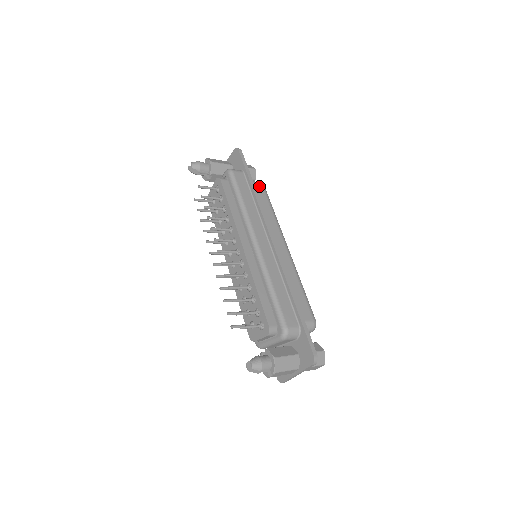
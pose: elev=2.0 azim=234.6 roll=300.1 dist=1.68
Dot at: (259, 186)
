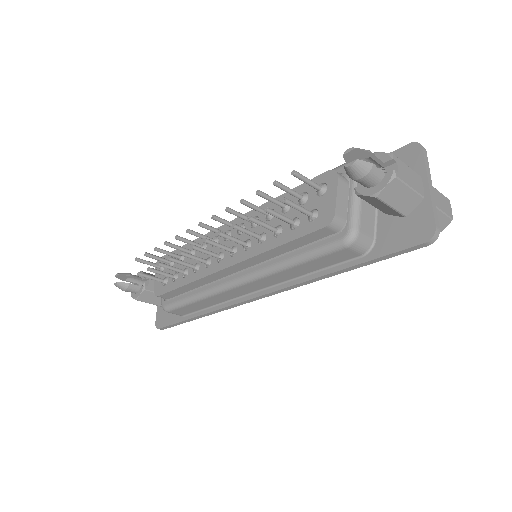
Dot at: occluded
